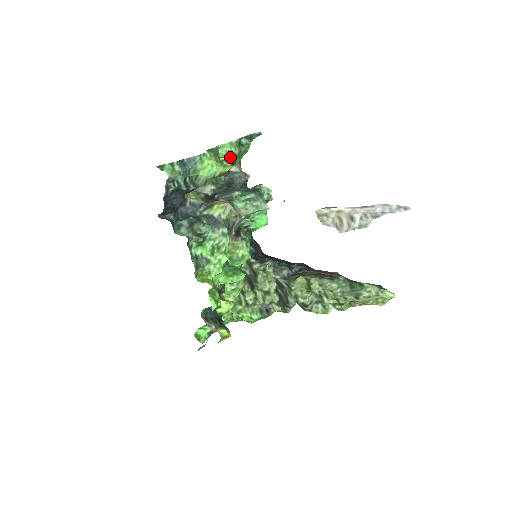
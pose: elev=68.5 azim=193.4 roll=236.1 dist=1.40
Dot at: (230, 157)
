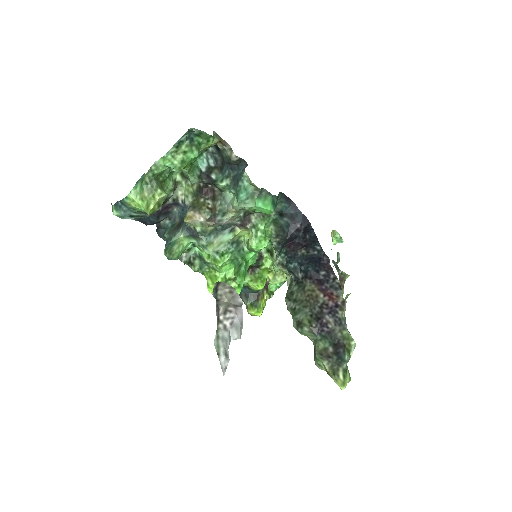
Dot at: (177, 167)
